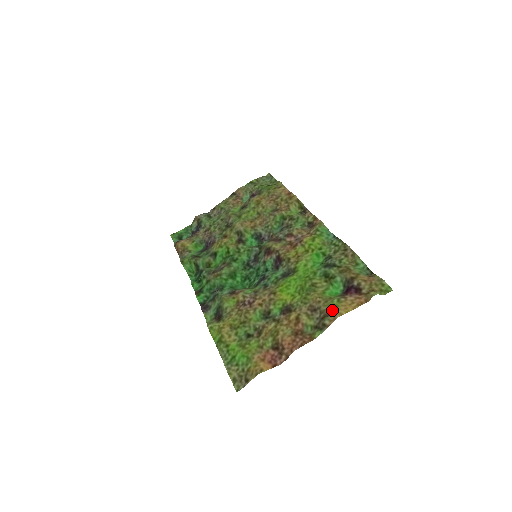
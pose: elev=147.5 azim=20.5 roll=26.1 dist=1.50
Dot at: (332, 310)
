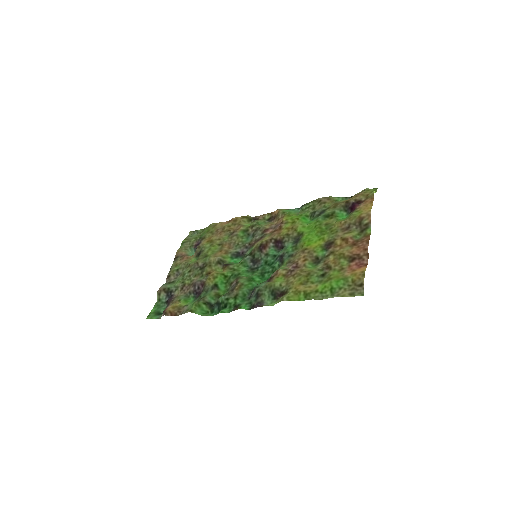
Dot at: (361, 215)
